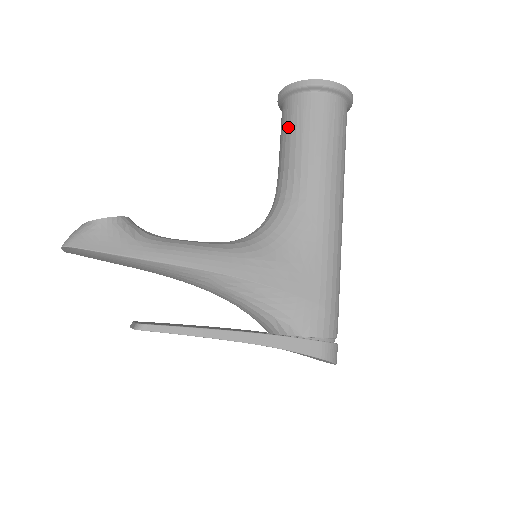
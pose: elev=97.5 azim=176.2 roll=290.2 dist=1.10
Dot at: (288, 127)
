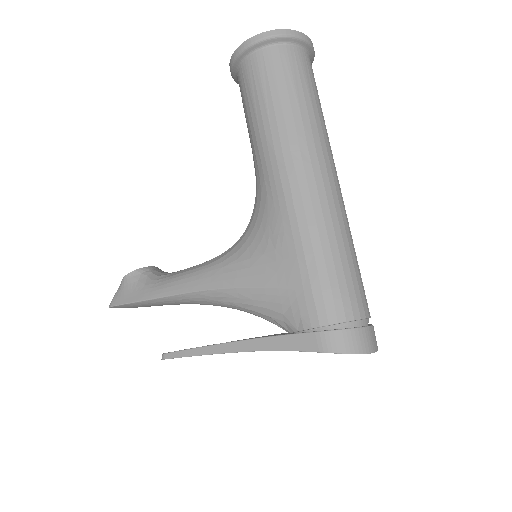
Dot at: occluded
